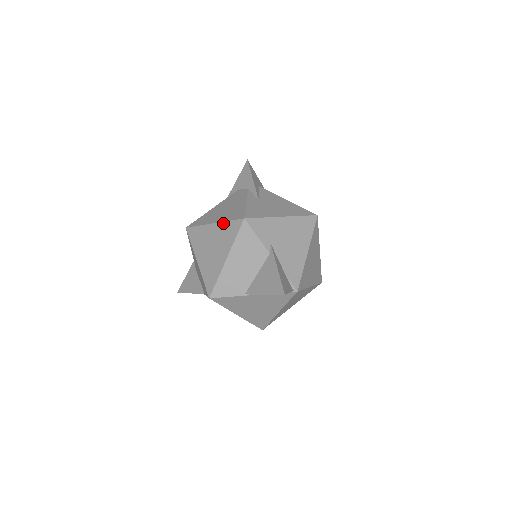
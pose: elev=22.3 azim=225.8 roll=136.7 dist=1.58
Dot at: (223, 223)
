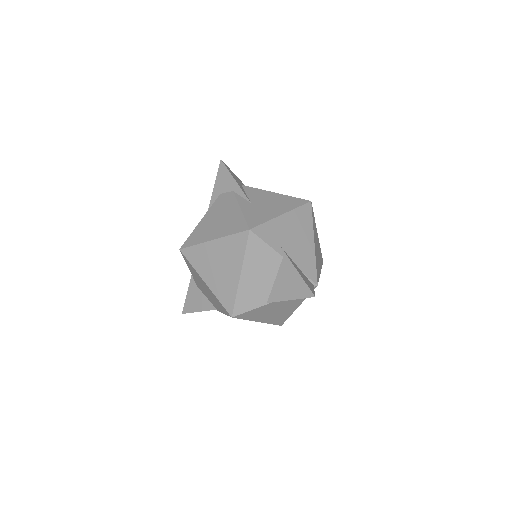
Dot at: (225, 238)
